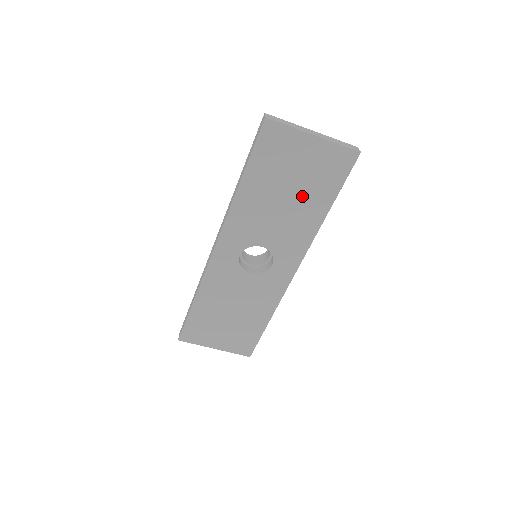
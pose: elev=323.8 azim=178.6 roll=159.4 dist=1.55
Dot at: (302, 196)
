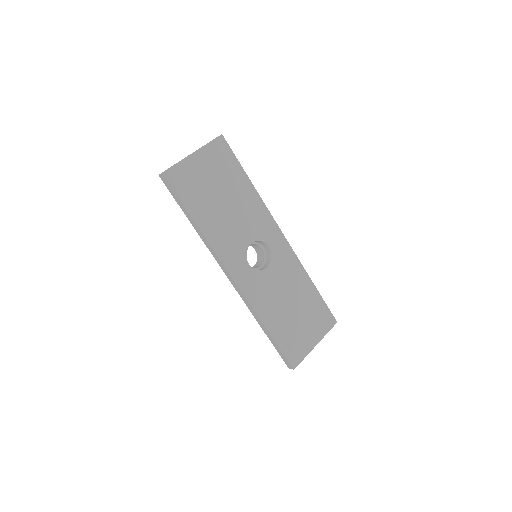
Dot at: (230, 190)
